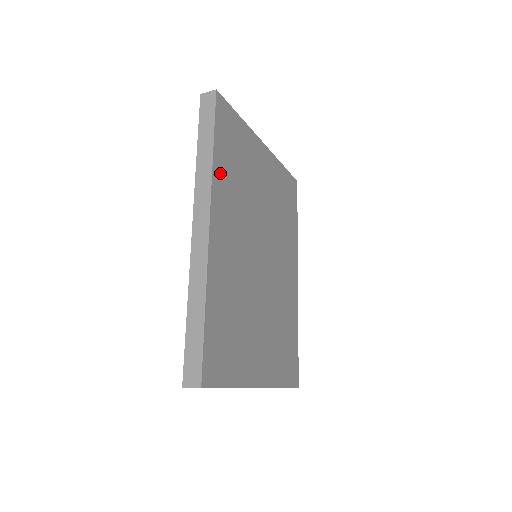
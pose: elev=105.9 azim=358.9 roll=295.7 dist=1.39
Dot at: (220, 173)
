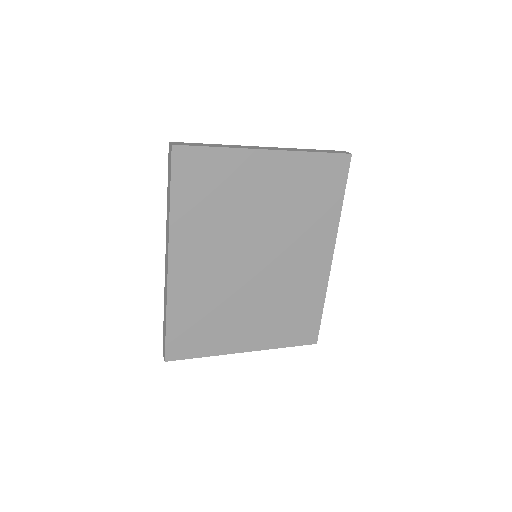
Dot at: (182, 218)
